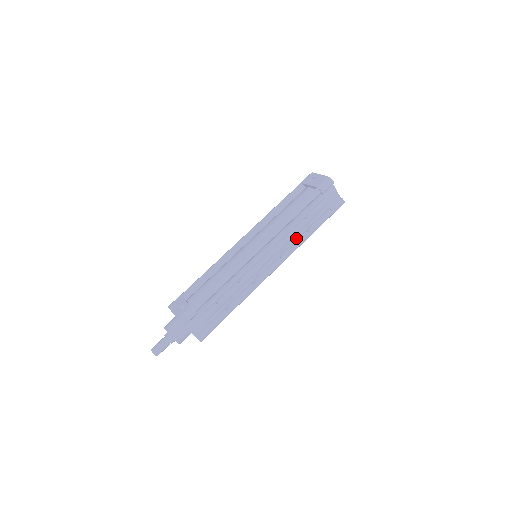
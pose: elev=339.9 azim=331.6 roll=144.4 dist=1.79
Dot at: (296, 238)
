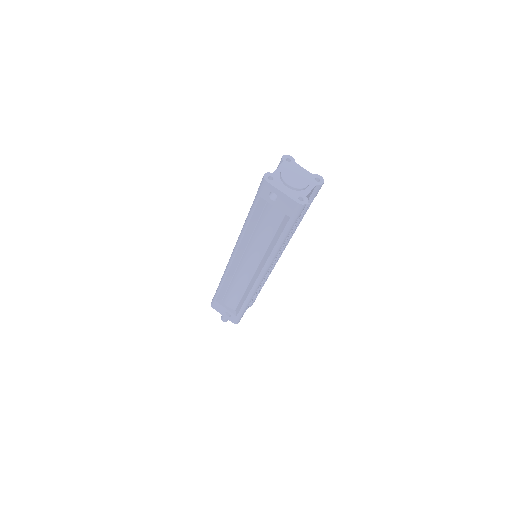
Dot at: occluded
